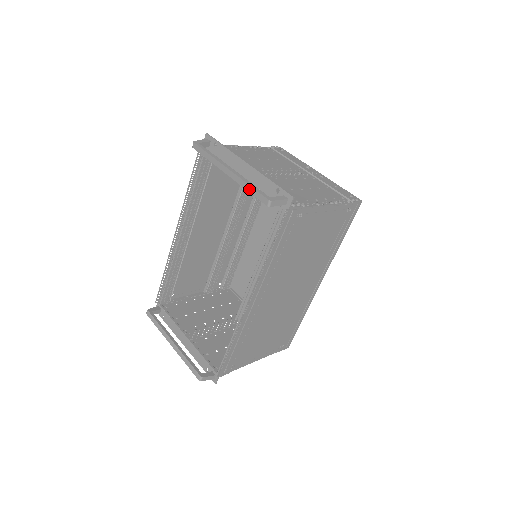
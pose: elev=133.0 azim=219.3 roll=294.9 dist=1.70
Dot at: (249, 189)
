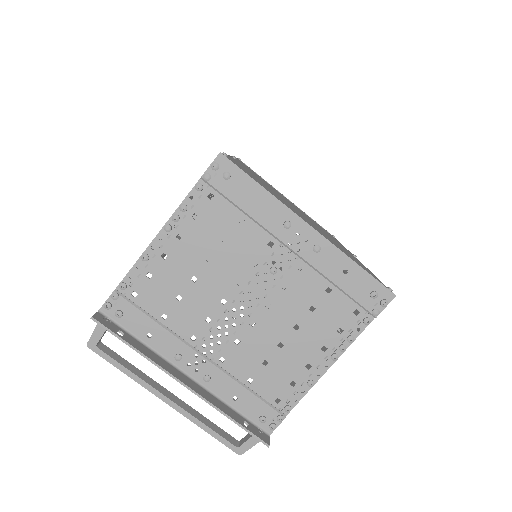
Dot at: (207, 428)
